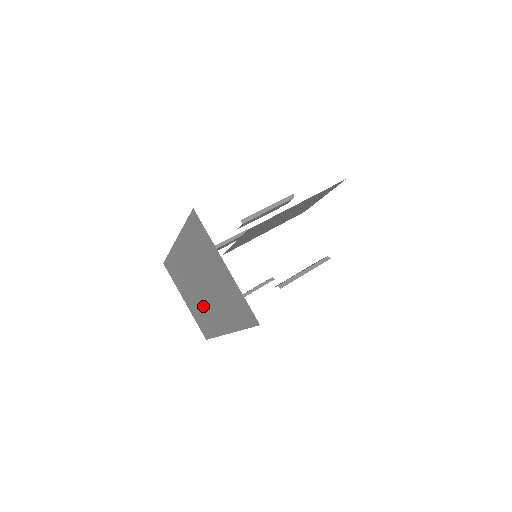
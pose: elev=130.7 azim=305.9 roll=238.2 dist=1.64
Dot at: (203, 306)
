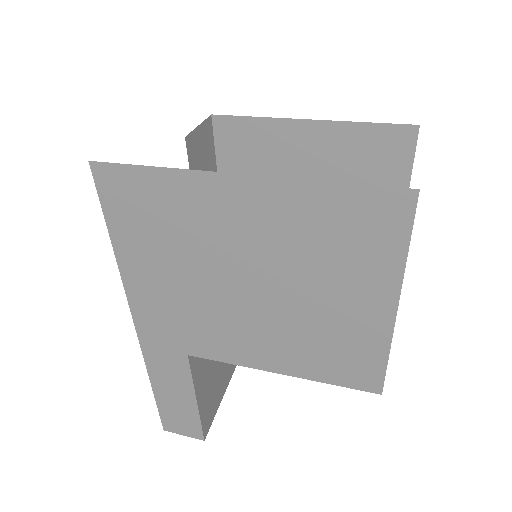
Dot at: occluded
